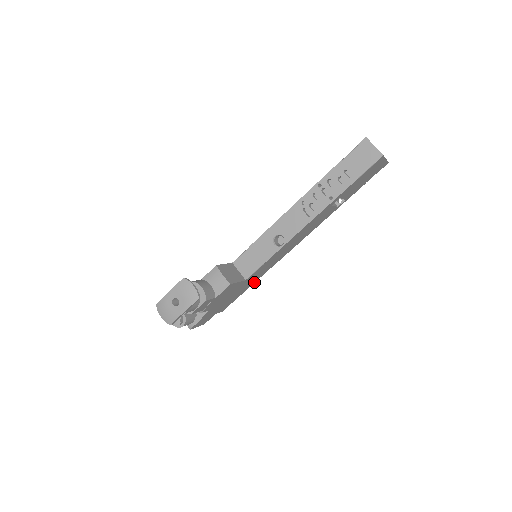
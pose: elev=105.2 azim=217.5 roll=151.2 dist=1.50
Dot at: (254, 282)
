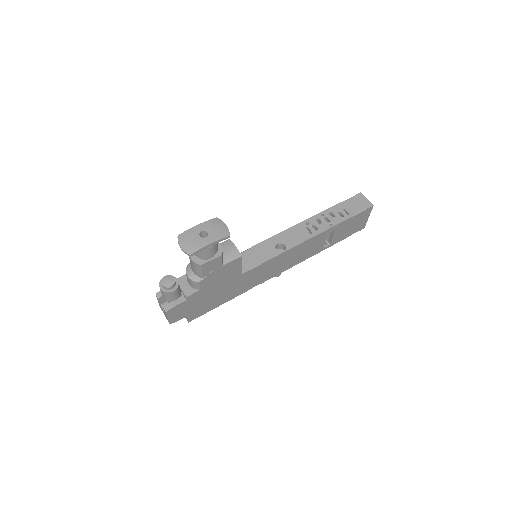
Dot at: (232, 298)
